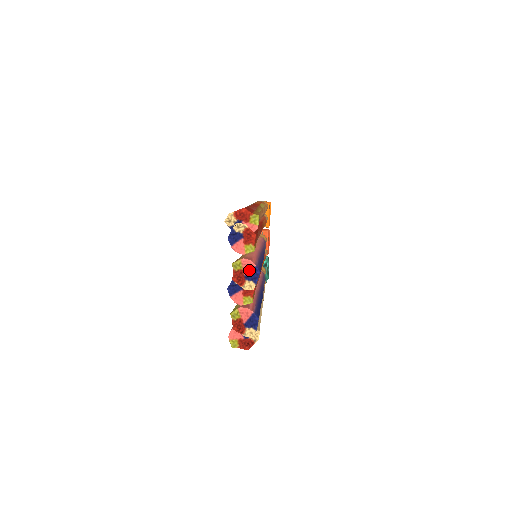
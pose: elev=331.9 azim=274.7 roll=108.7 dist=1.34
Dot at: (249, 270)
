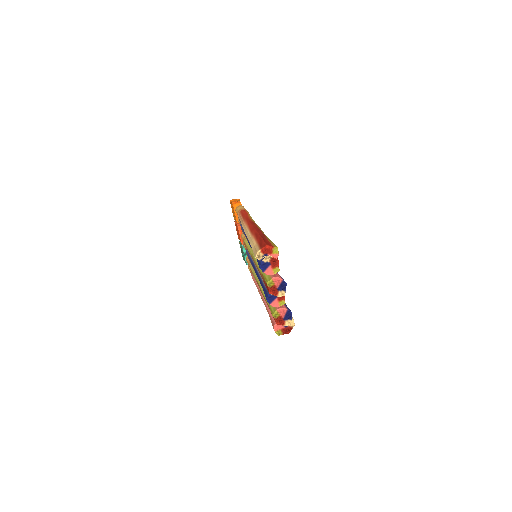
Dot at: (279, 284)
